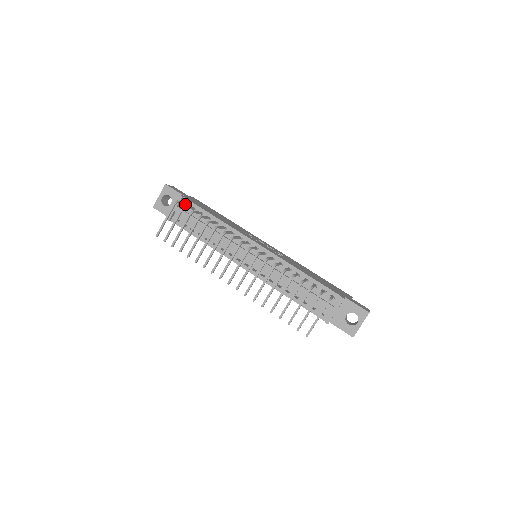
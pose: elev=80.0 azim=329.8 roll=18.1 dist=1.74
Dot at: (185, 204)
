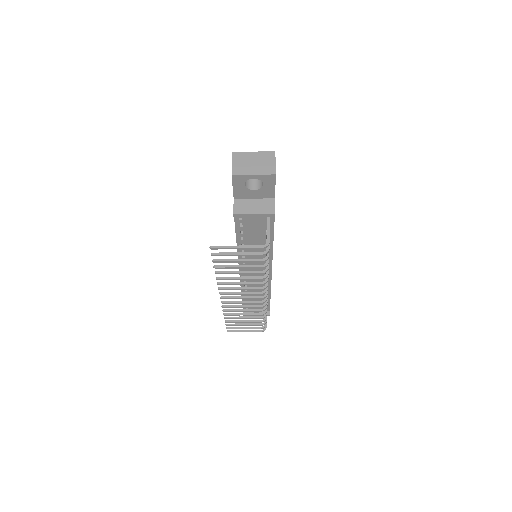
Dot at: (268, 222)
